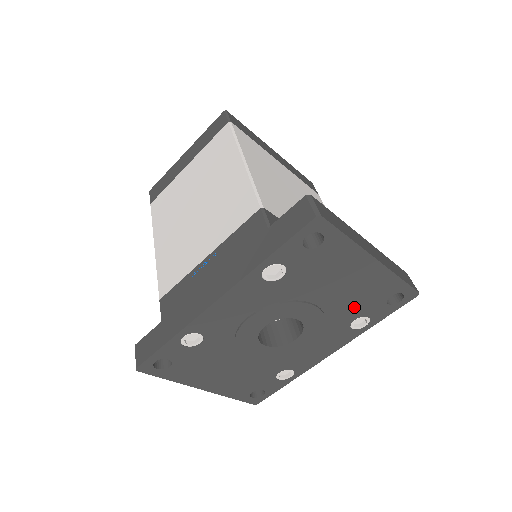
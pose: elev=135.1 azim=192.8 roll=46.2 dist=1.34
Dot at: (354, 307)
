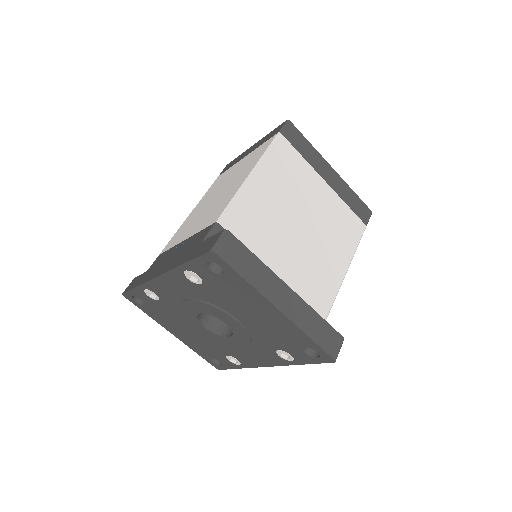
Dot at: (273, 339)
